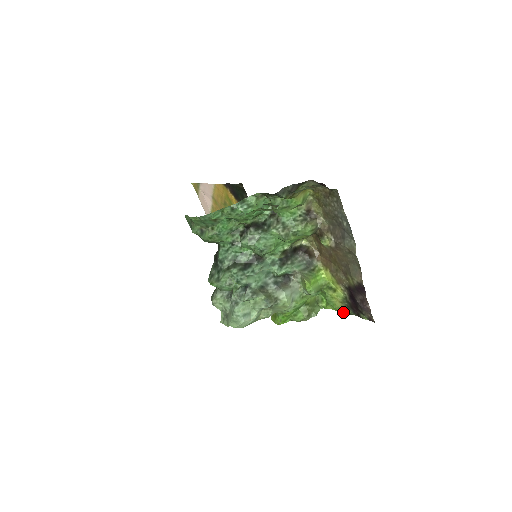
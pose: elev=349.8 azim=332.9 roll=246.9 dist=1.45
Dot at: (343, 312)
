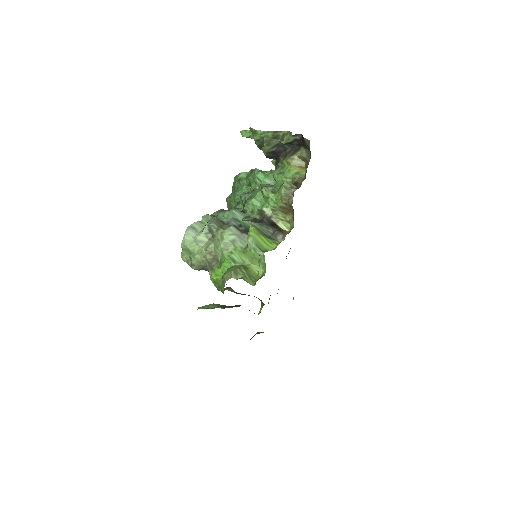
Dot at: occluded
